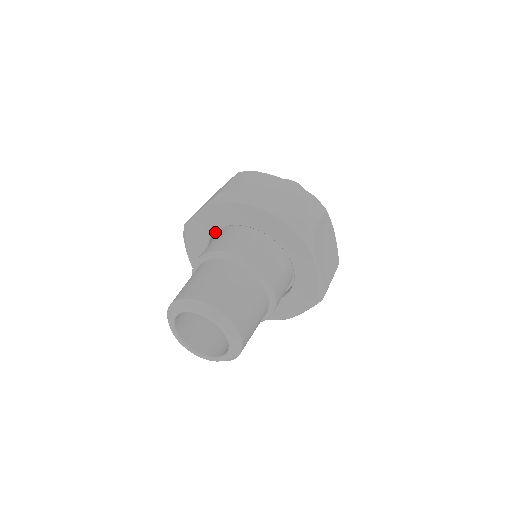
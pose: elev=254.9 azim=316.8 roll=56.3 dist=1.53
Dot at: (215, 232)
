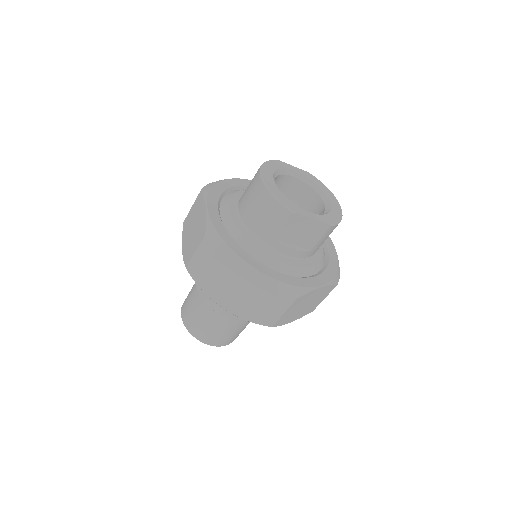
Dot at: occluded
